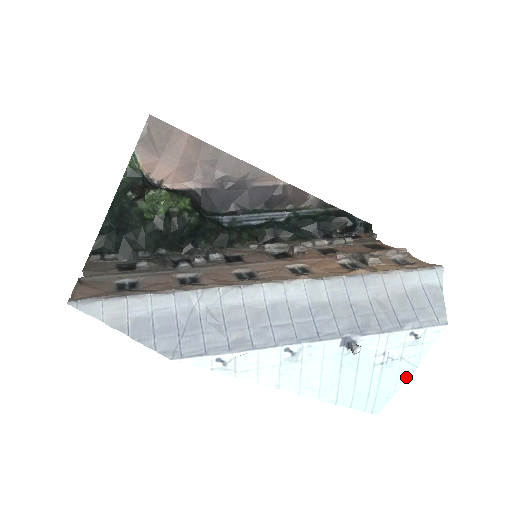
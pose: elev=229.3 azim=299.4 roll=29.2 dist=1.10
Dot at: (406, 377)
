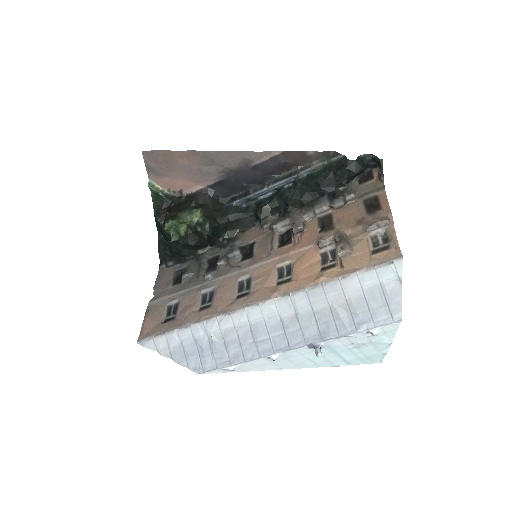
Dot at: (387, 347)
